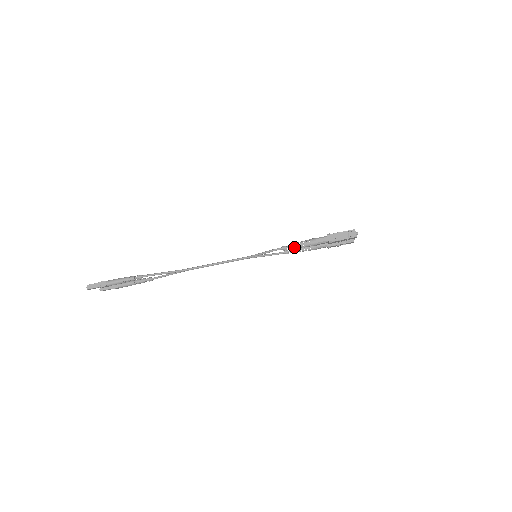
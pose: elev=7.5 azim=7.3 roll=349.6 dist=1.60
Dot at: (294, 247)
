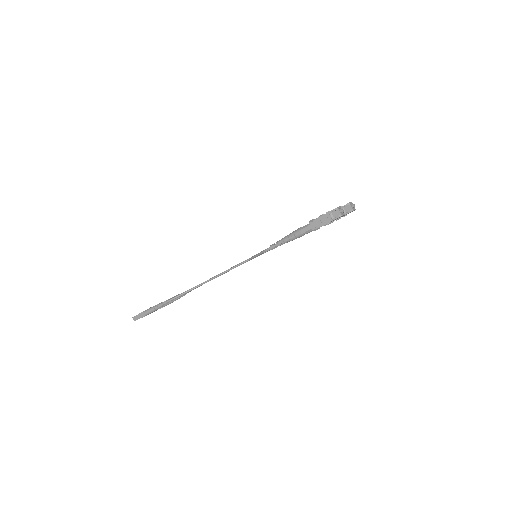
Dot at: (281, 244)
